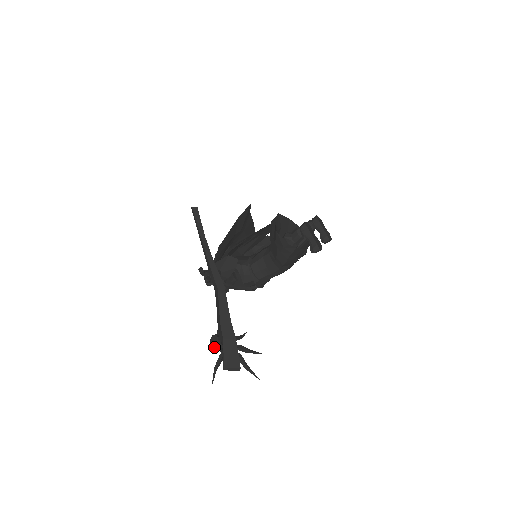
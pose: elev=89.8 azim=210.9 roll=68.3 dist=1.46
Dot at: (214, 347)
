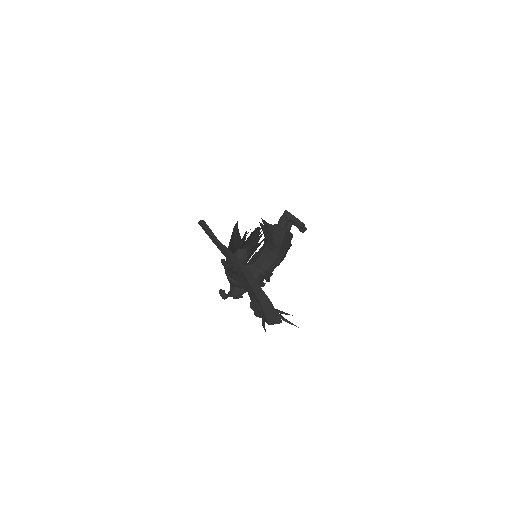
Dot at: (255, 309)
